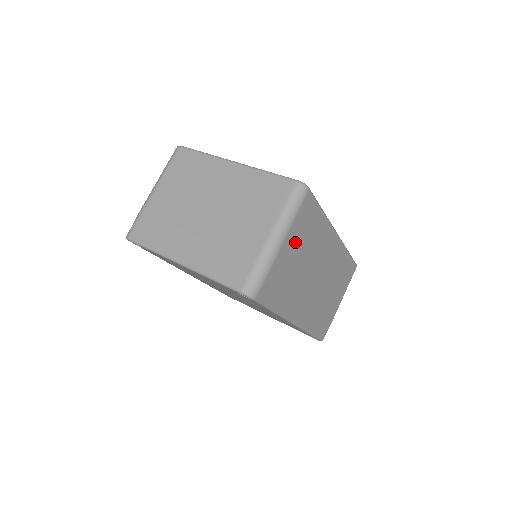
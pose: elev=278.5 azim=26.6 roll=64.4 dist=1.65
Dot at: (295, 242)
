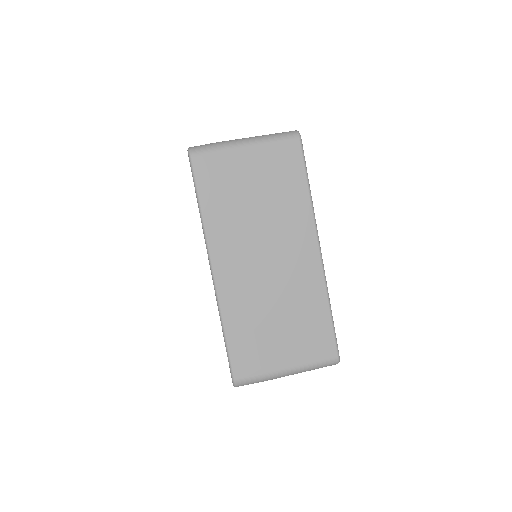
Dot at: (259, 167)
